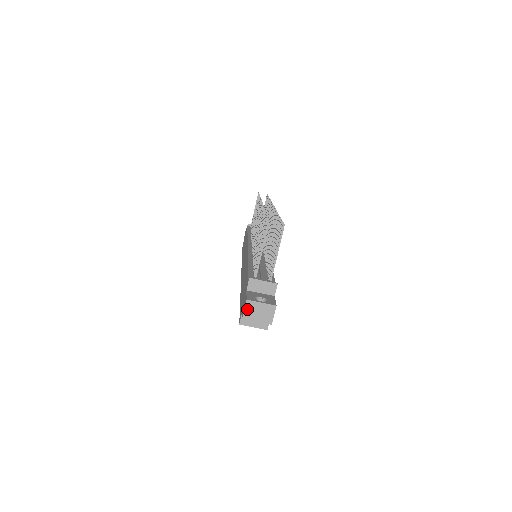
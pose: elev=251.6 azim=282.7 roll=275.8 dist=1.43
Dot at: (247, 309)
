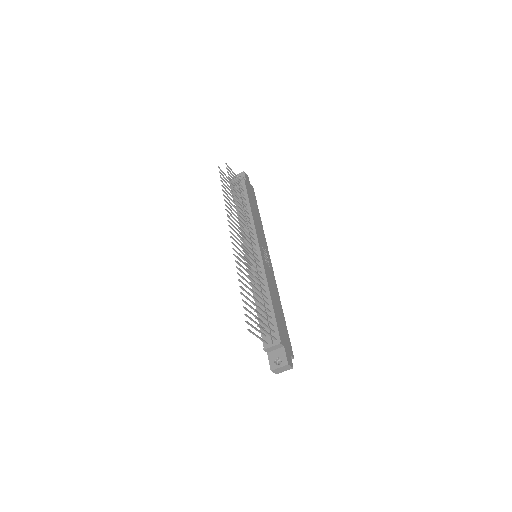
Dot at: (275, 372)
